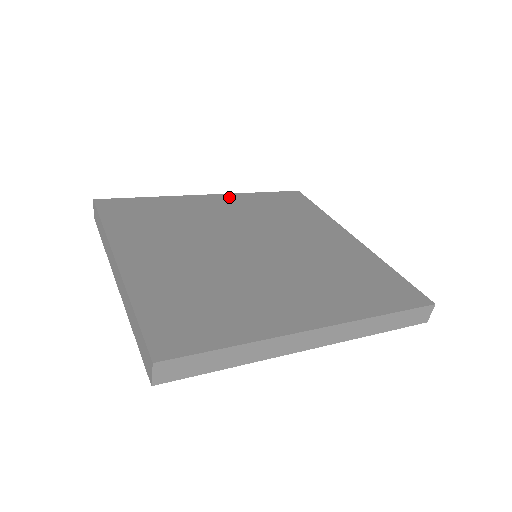
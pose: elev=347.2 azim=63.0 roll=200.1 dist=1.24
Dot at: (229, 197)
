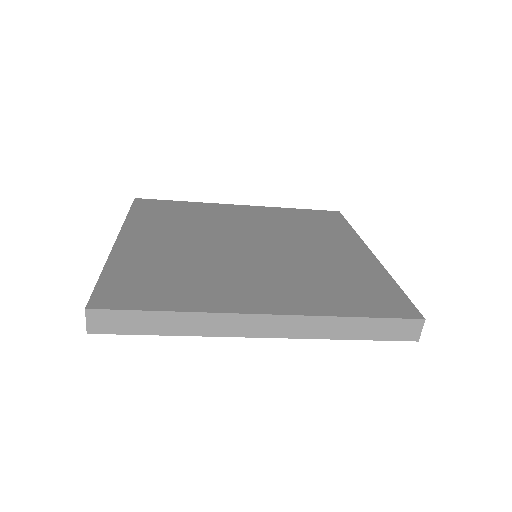
Dot at: (260, 209)
